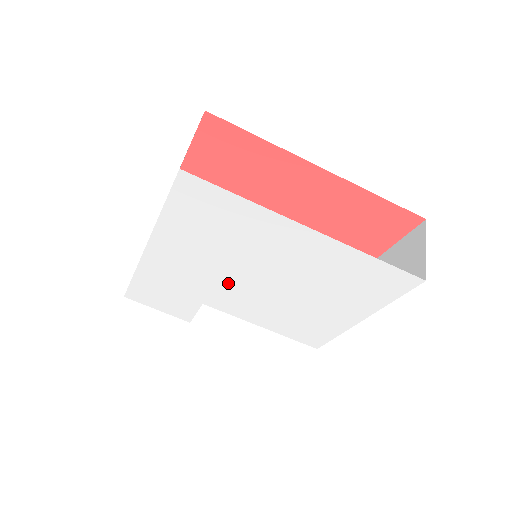
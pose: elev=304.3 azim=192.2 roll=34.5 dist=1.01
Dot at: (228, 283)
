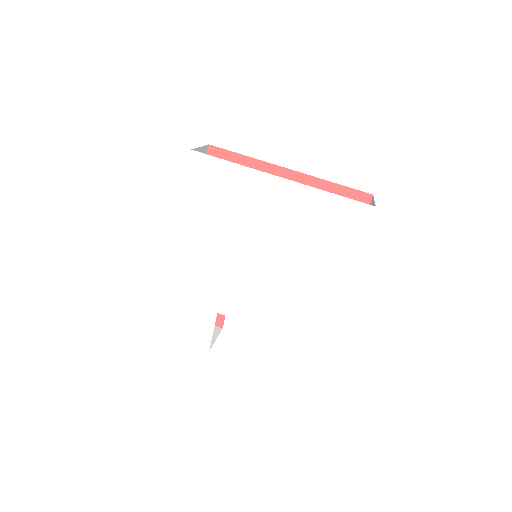
Dot at: (235, 271)
